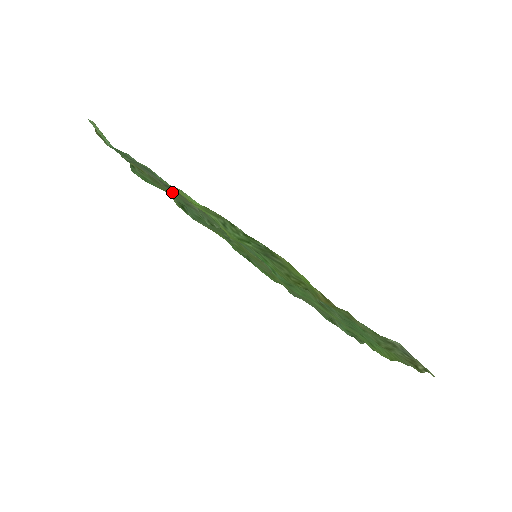
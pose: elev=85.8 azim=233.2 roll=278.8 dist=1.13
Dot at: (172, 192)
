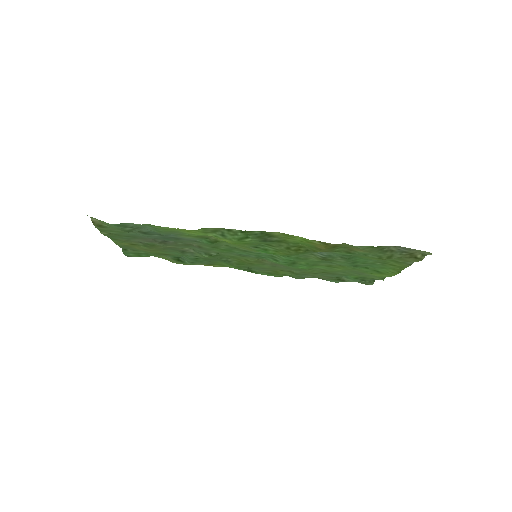
Dot at: (167, 246)
